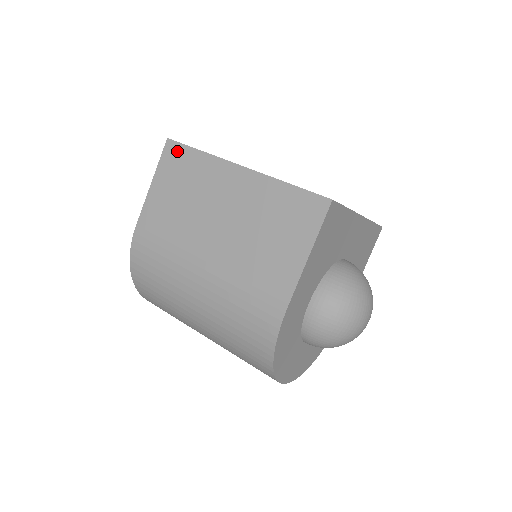
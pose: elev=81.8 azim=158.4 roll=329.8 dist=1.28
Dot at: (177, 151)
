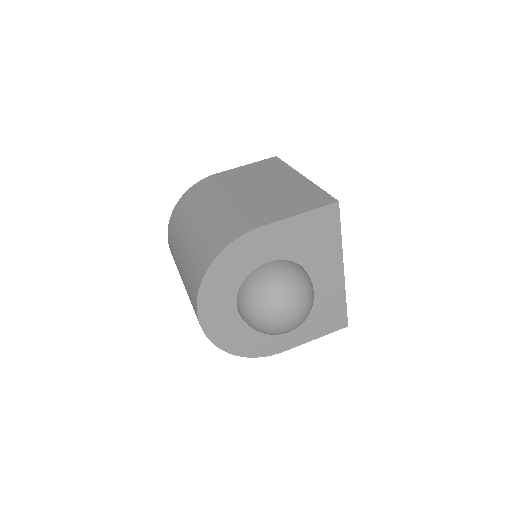
Dot at: (275, 161)
